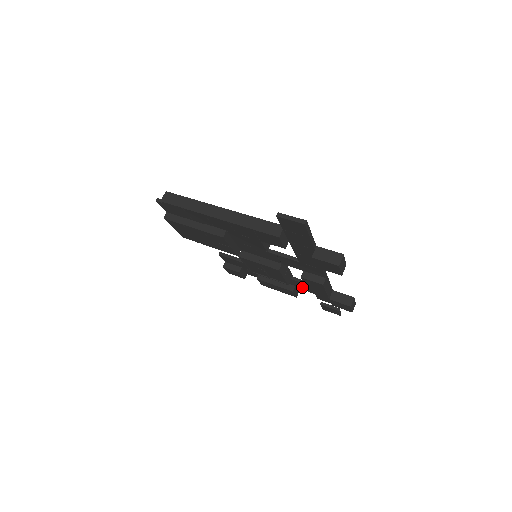
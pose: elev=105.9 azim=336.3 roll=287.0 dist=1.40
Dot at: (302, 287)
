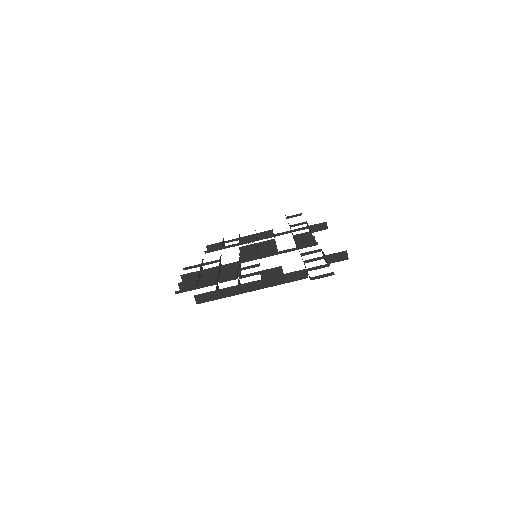
Dot at: occluded
